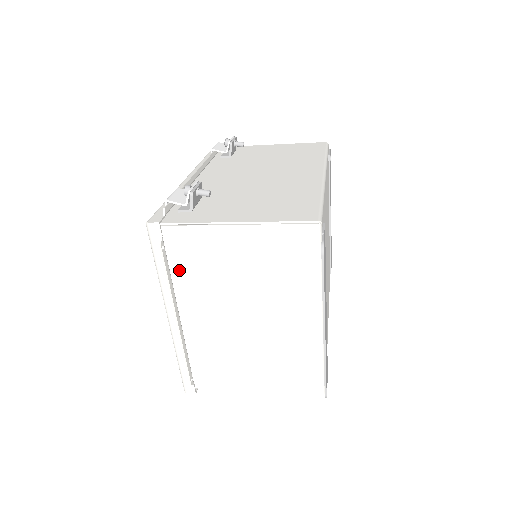
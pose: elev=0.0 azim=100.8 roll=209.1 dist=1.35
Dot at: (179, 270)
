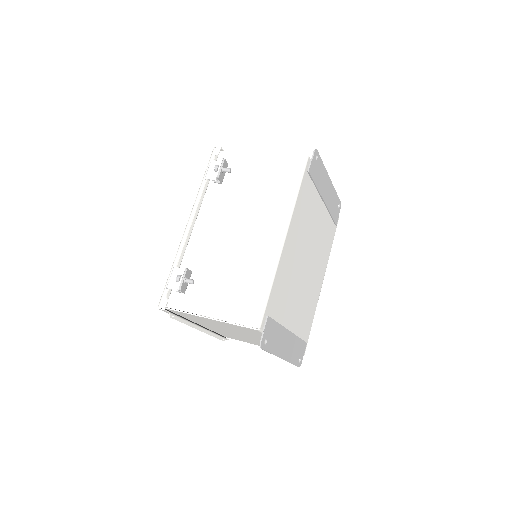
Dot at: (189, 318)
